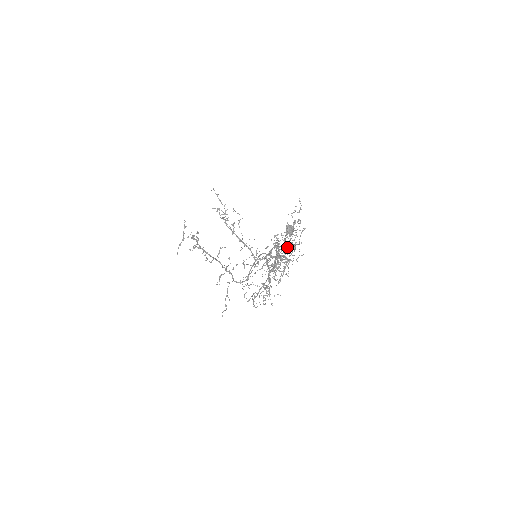
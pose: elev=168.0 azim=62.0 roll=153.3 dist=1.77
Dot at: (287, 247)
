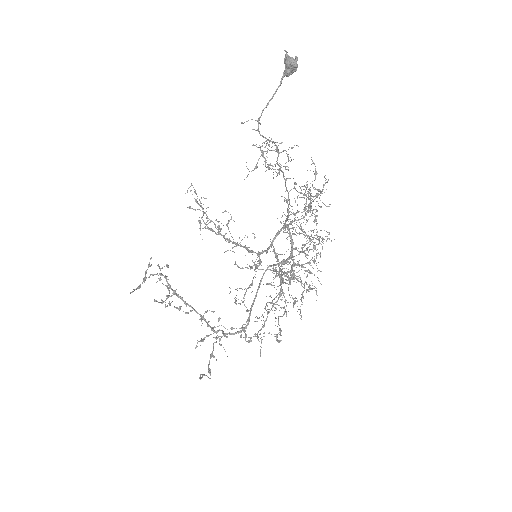
Dot at: (303, 211)
